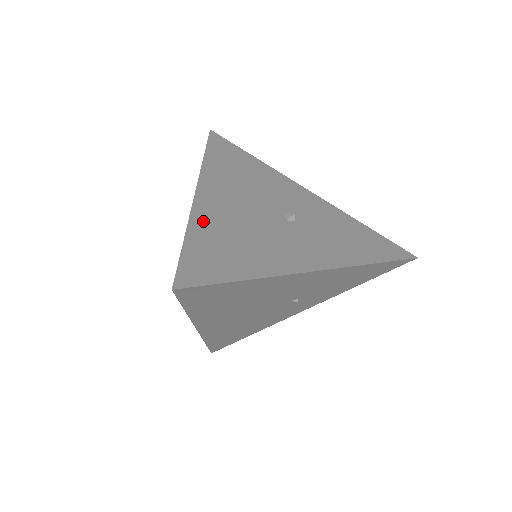
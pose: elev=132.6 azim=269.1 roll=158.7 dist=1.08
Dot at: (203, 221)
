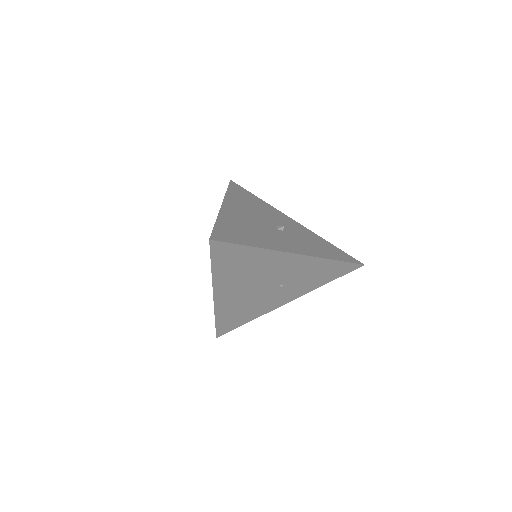
Dot at: (226, 218)
